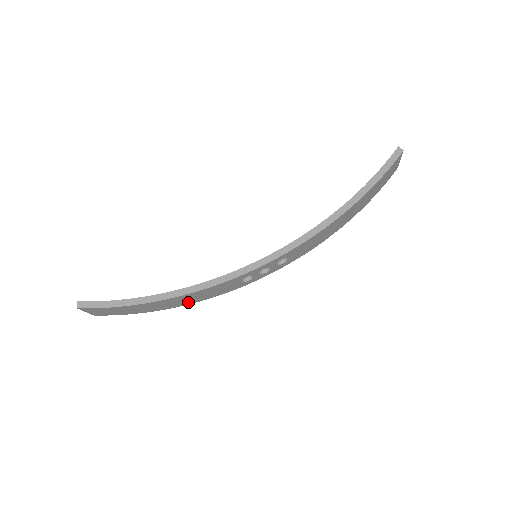
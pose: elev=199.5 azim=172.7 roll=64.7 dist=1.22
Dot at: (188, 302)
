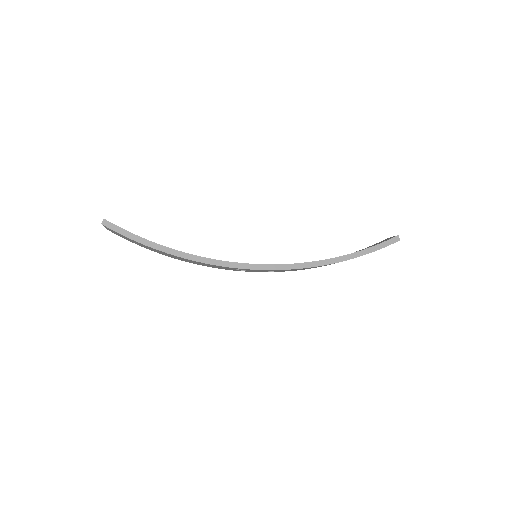
Dot at: (187, 261)
